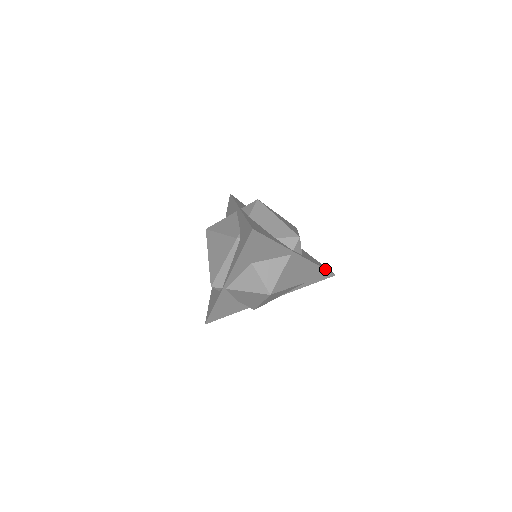
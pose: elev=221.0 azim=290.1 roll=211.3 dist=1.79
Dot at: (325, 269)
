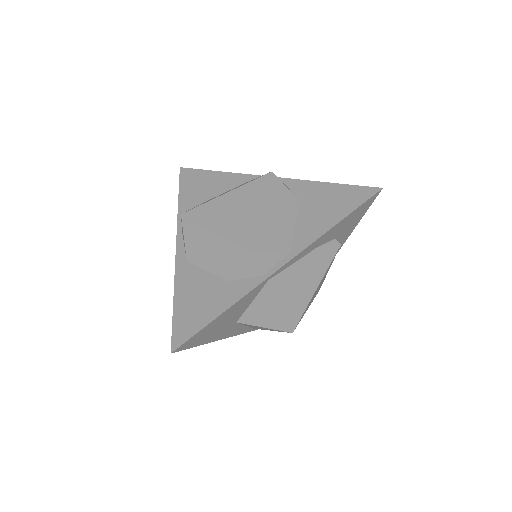
Dot at: (351, 212)
